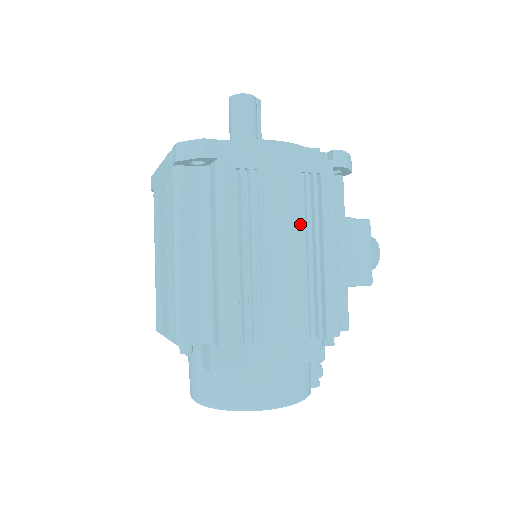
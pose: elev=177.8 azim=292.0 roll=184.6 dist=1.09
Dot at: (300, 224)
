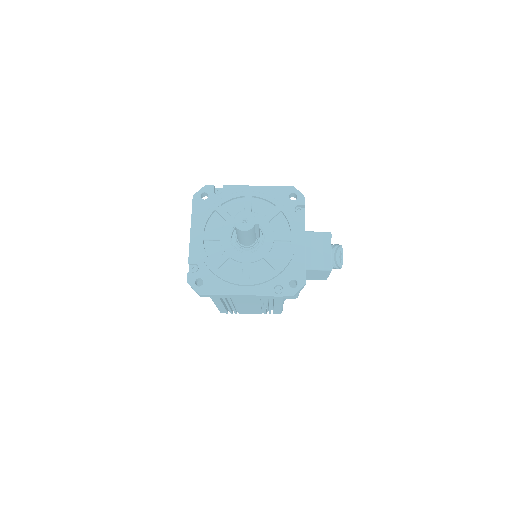
Dot at: (259, 304)
